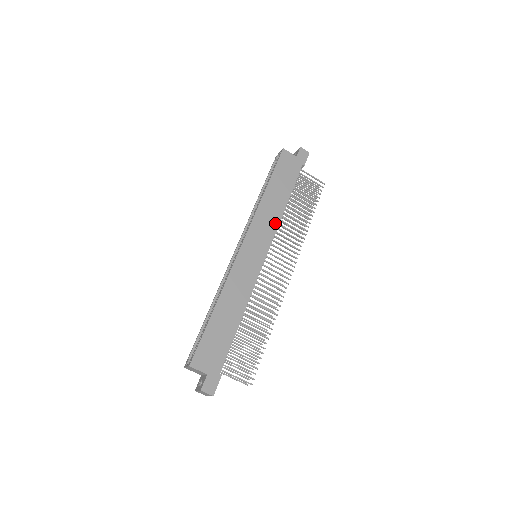
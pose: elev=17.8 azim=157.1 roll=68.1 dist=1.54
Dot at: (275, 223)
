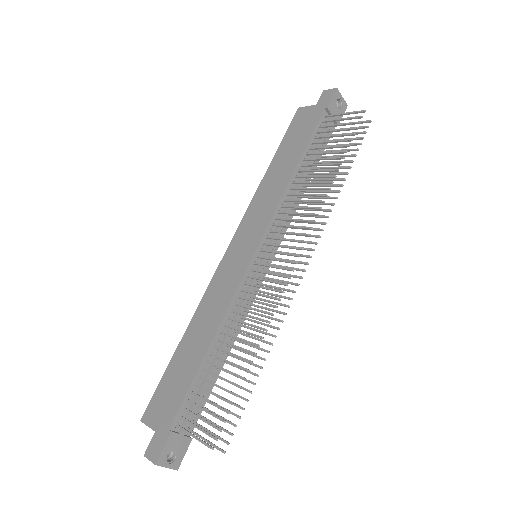
Dot at: (275, 201)
